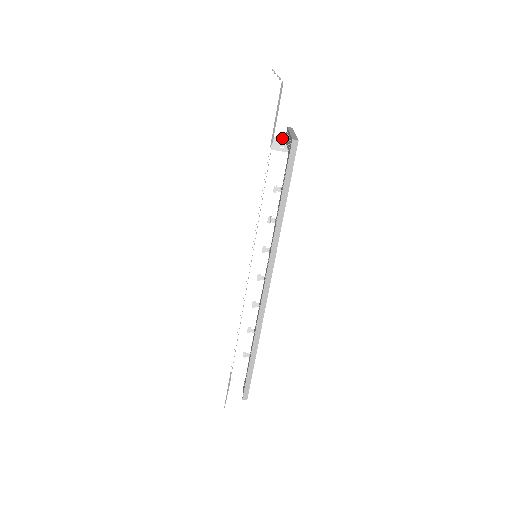
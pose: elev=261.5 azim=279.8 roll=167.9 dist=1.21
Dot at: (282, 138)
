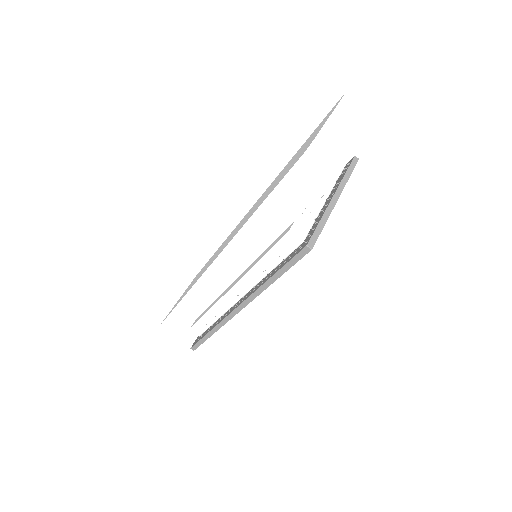
Dot at: occluded
